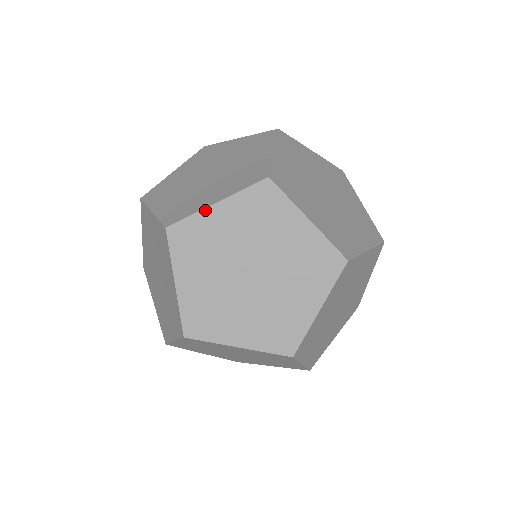
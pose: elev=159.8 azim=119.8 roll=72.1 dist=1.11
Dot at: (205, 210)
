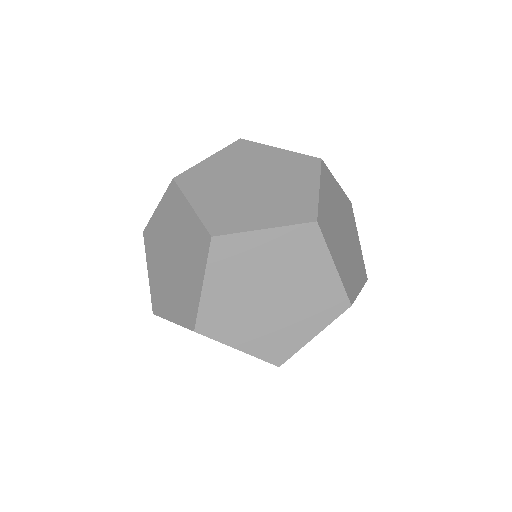
Dot at: occluded
